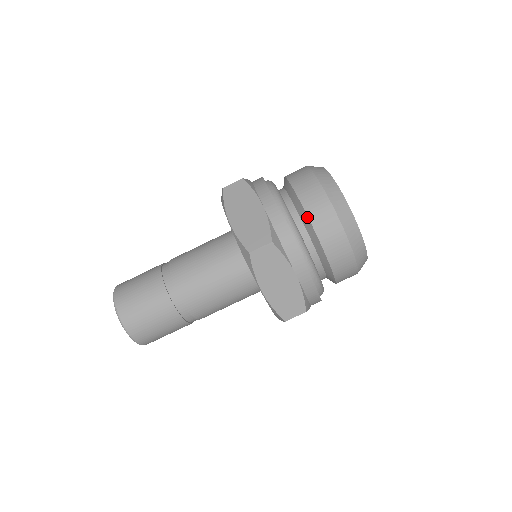
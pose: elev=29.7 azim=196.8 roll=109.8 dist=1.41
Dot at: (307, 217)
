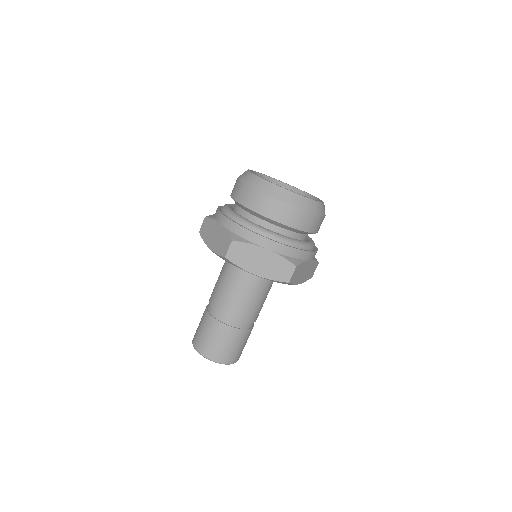
Dot at: (247, 209)
